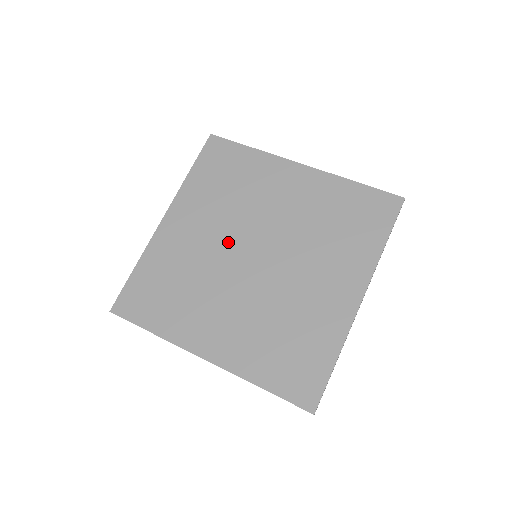
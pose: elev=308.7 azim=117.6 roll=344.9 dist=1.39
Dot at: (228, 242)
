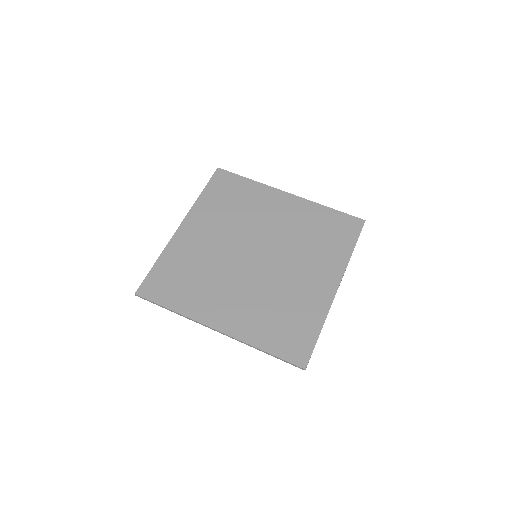
Dot at: (234, 245)
